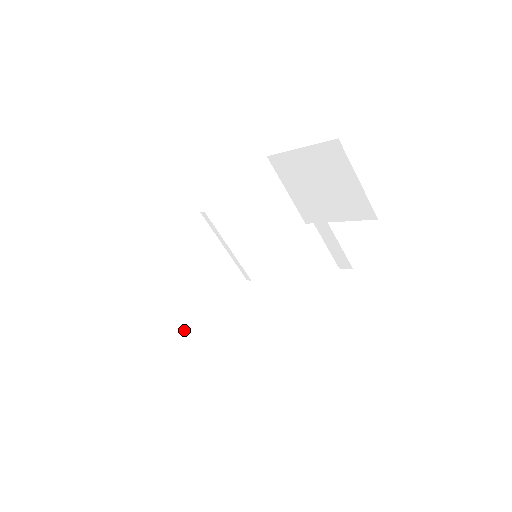
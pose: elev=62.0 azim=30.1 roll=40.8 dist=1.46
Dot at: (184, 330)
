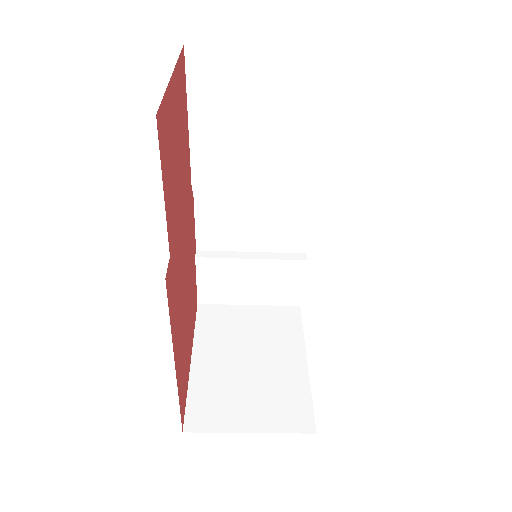
Dot at: (283, 284)
